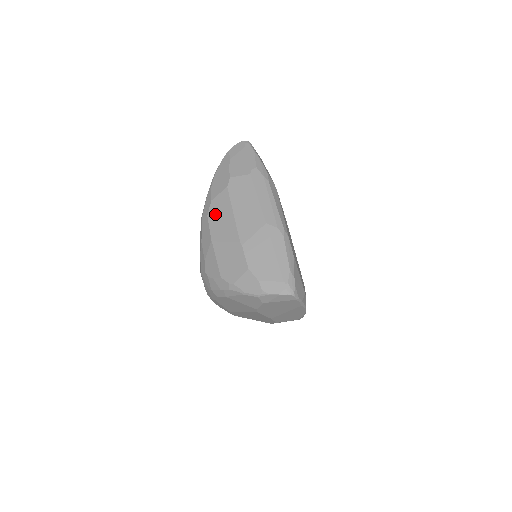
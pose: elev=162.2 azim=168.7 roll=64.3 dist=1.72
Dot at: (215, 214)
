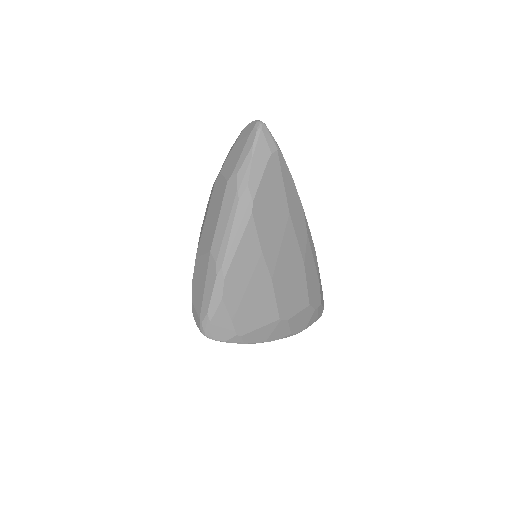
Dot at: occluded
